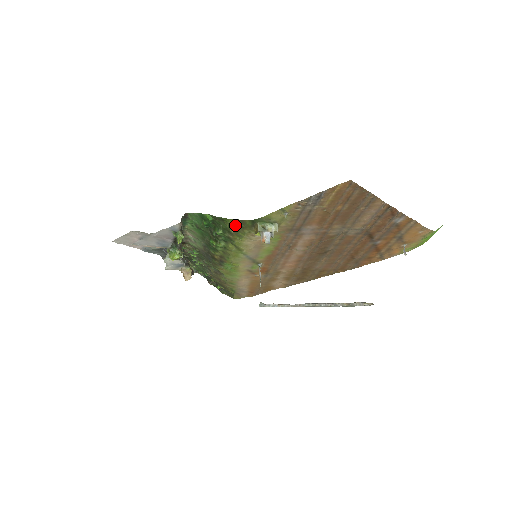
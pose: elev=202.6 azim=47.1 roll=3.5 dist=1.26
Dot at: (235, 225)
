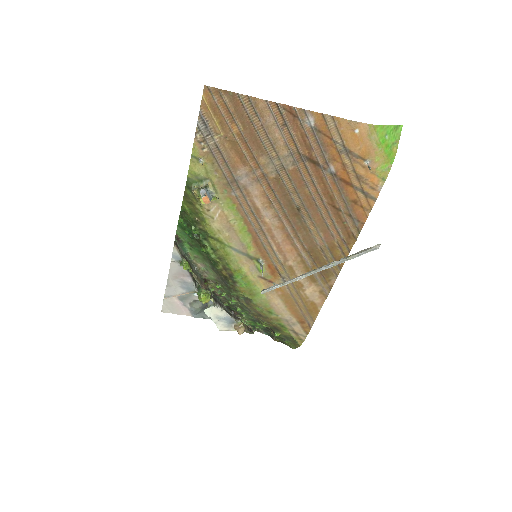
Dot at: (190, 208)
